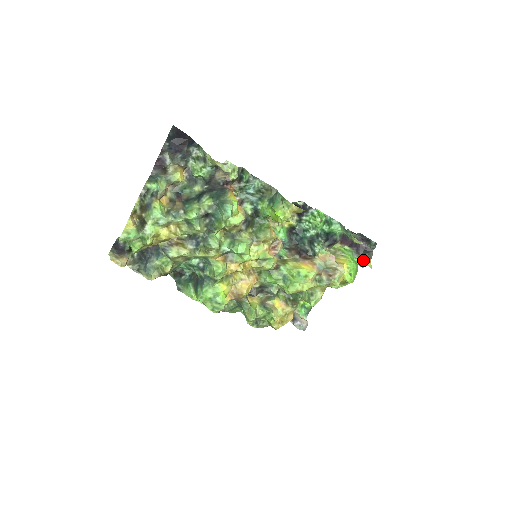
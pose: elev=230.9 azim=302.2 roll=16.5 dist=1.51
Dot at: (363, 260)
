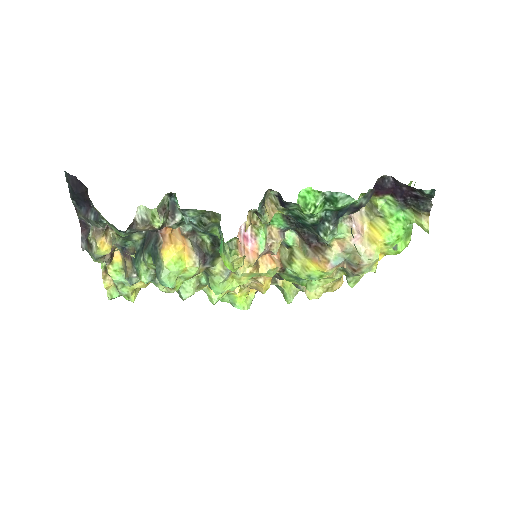
Dot at: (416, 218)
